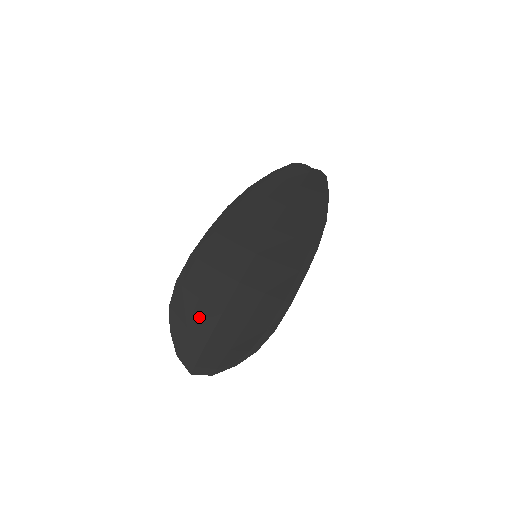
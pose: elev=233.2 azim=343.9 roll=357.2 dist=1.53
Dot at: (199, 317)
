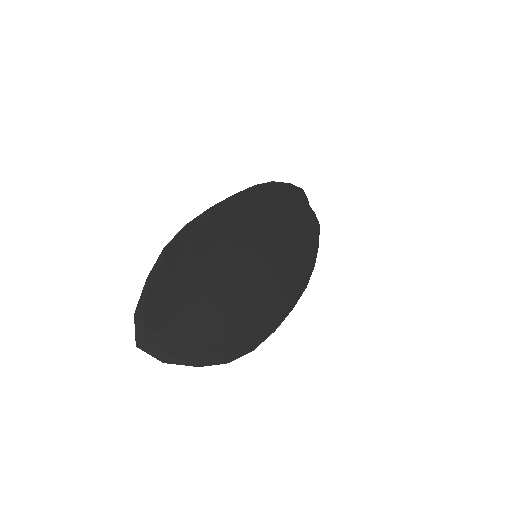
Dot at: (183, 284)
